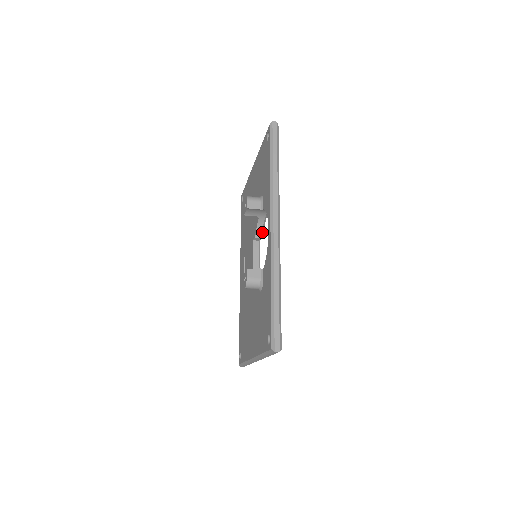
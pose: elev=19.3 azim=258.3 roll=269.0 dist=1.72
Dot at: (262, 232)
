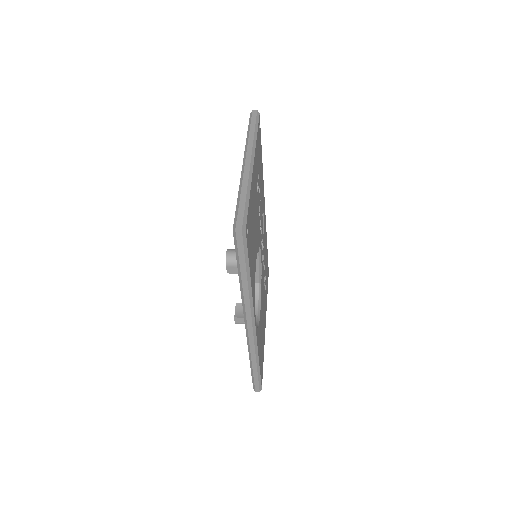
Dot at: occluded
